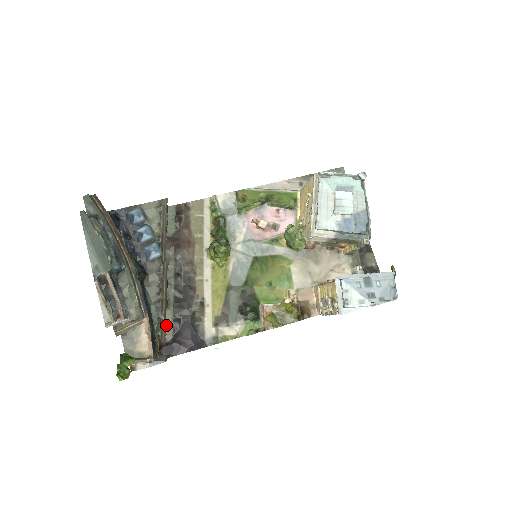
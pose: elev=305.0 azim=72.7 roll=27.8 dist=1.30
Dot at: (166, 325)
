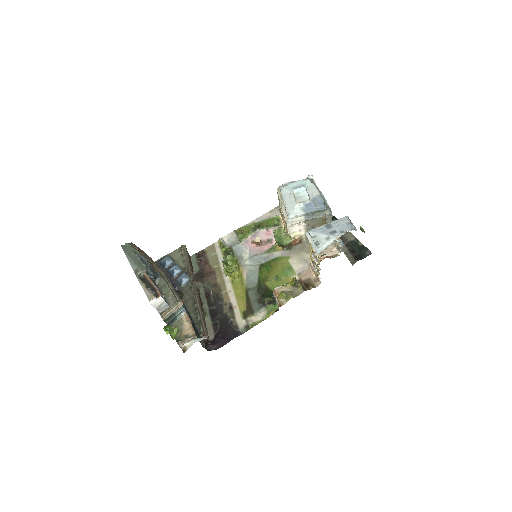
Dot at: (208, 329)
